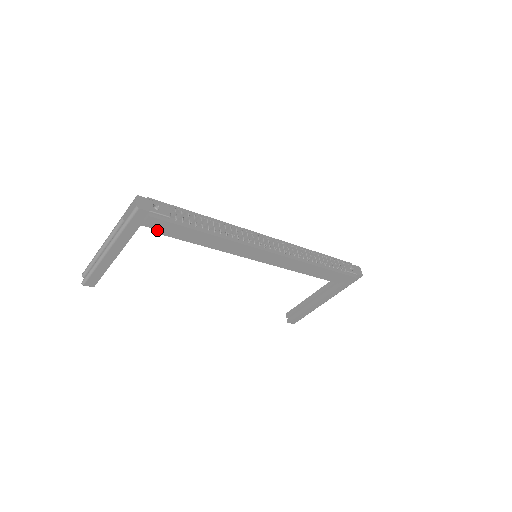
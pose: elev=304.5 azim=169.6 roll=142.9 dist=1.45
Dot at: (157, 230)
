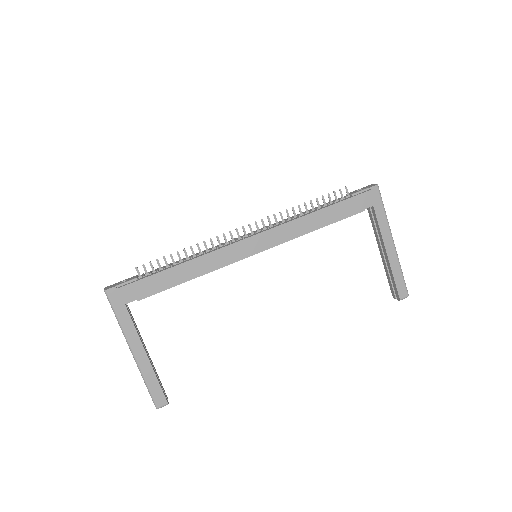
Dot at: (138, 297)
